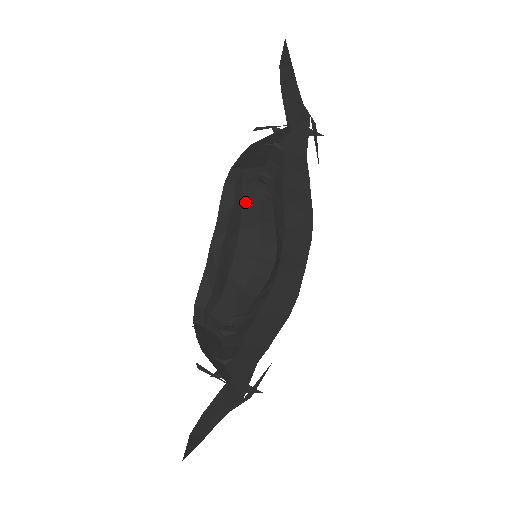
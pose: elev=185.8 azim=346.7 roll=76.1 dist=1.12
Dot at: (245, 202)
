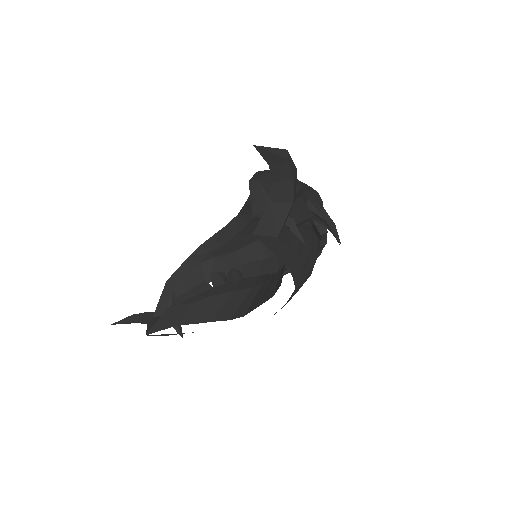
Dot at: occluded
